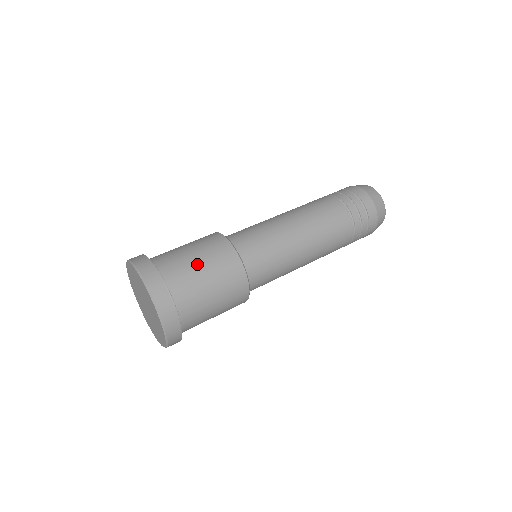
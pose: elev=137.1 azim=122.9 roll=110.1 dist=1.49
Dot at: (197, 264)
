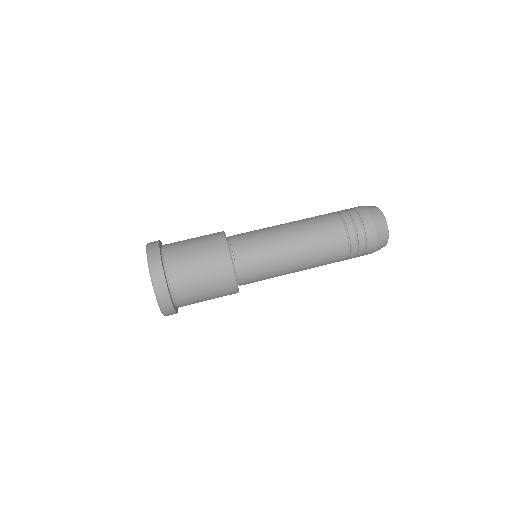
Dot at: (199, 277)
